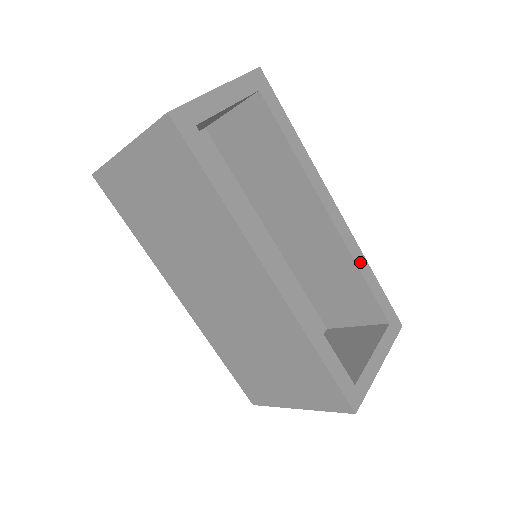
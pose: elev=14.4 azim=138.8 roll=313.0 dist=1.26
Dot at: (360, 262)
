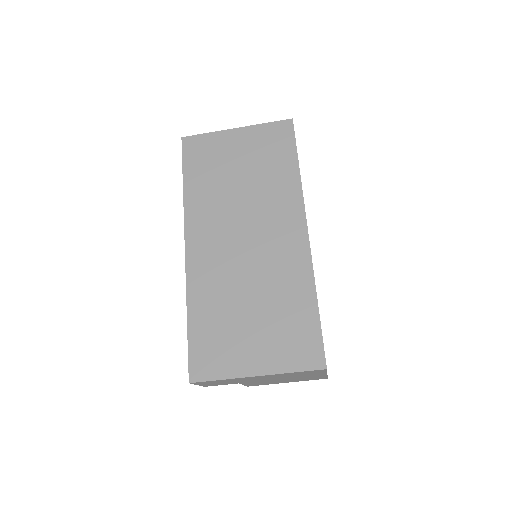
Dot at: occluded
